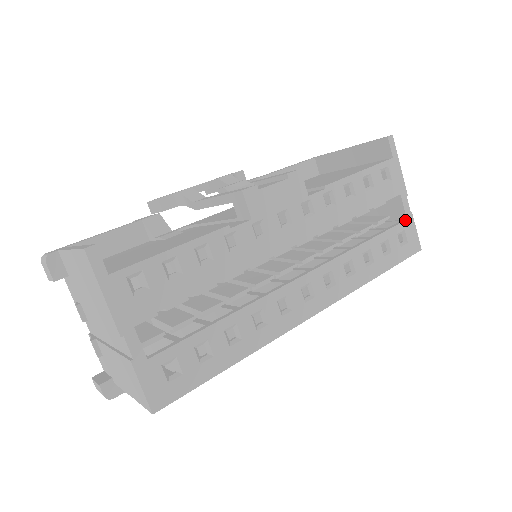
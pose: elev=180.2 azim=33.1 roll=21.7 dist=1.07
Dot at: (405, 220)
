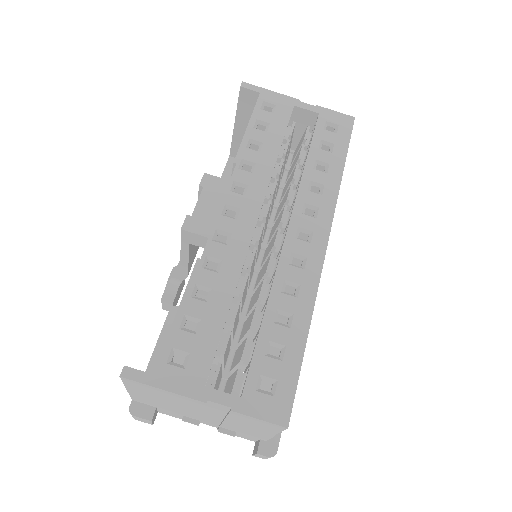
Dot at: (318, 115)
